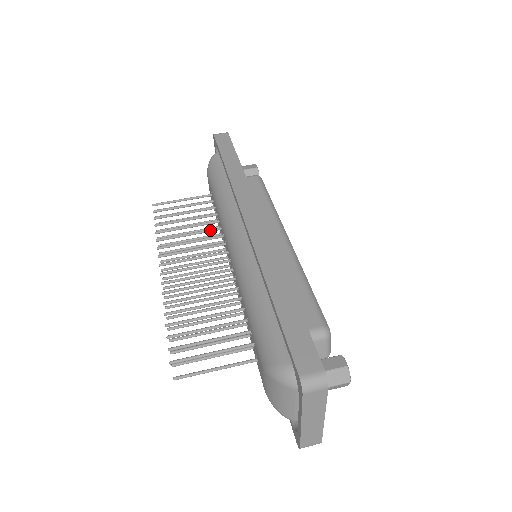
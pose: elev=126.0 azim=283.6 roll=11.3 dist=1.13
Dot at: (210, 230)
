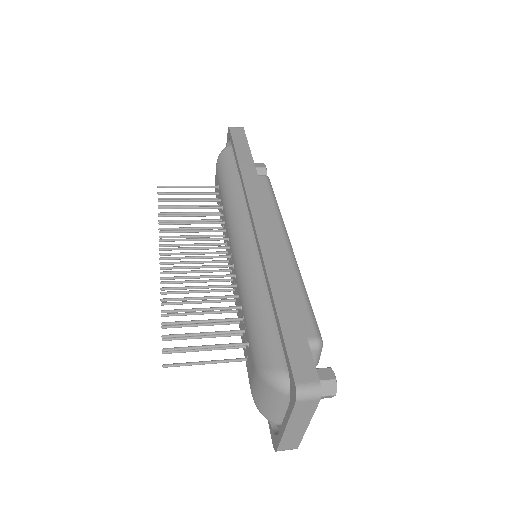
Dot at: (214, 222)
